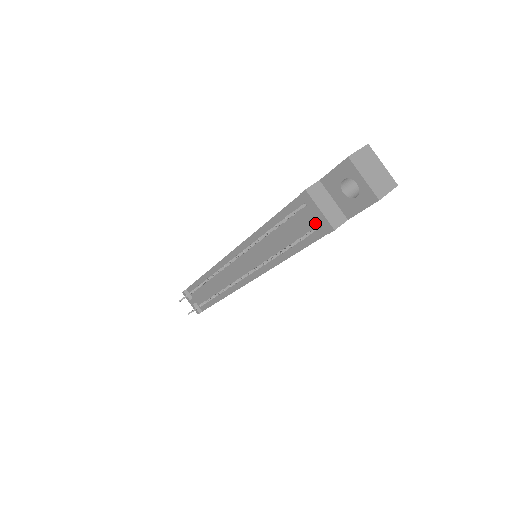
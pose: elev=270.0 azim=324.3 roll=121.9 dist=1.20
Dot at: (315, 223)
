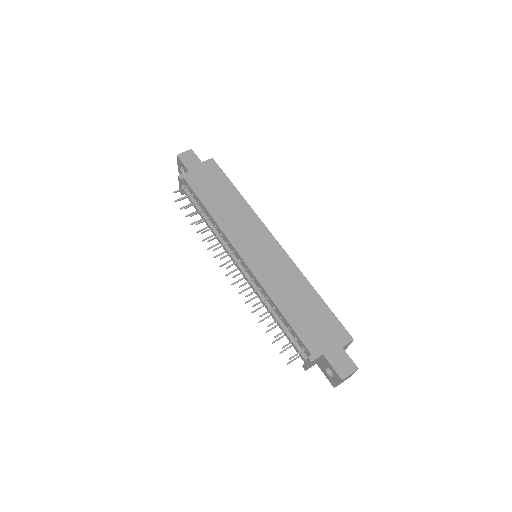
Dot at: occluded
